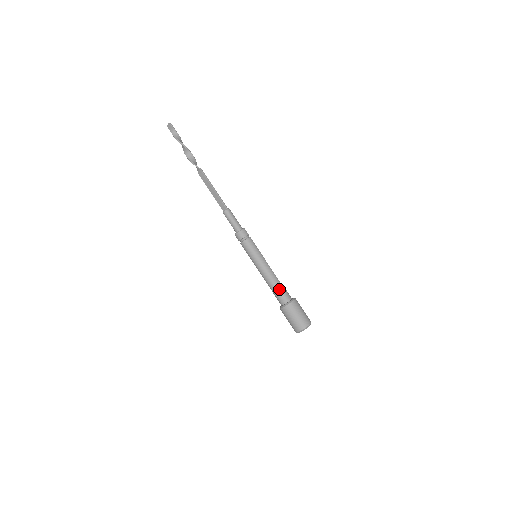
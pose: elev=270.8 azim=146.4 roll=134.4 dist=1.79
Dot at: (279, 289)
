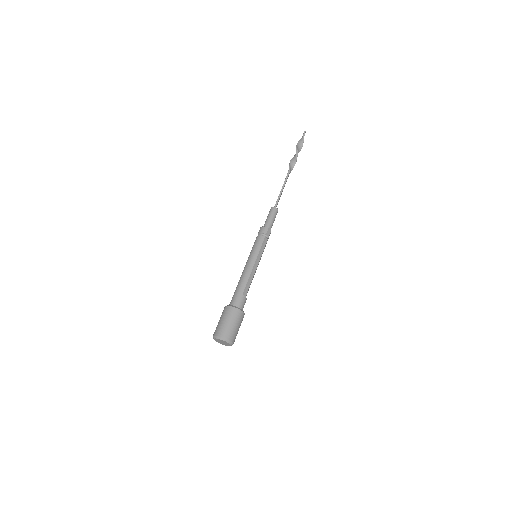
Dot at: (238, 290)
